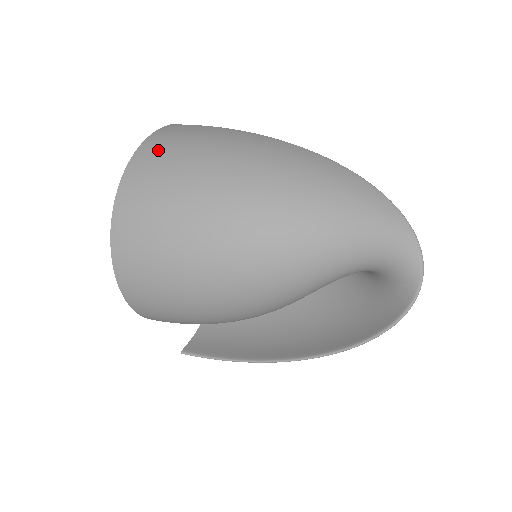
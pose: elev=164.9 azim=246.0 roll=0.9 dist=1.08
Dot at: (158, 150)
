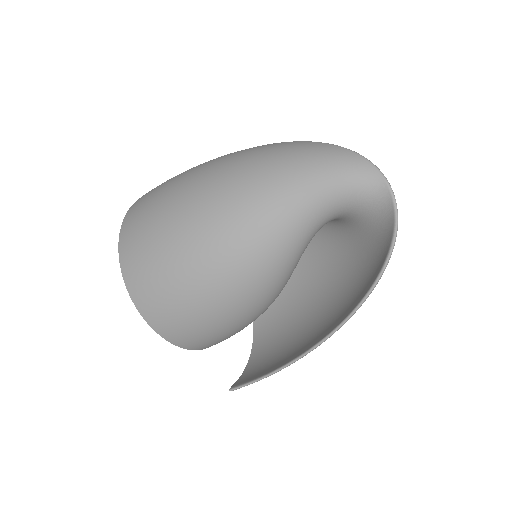
Dot at: (146, 195)
